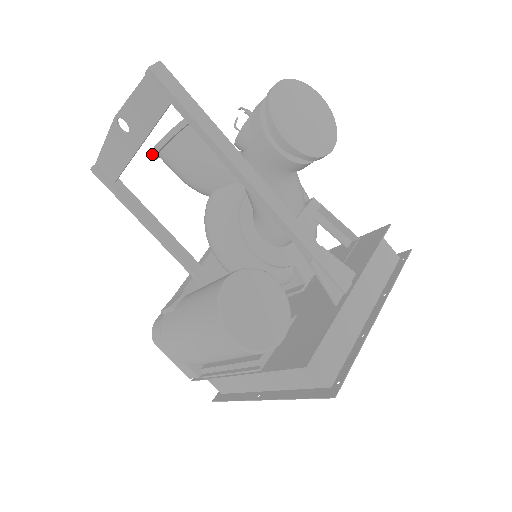
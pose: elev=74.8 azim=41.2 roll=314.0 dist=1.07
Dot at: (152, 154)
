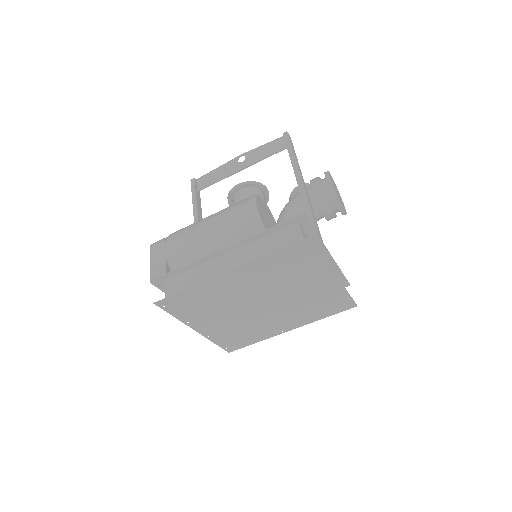
Dot at: (236, 186)
